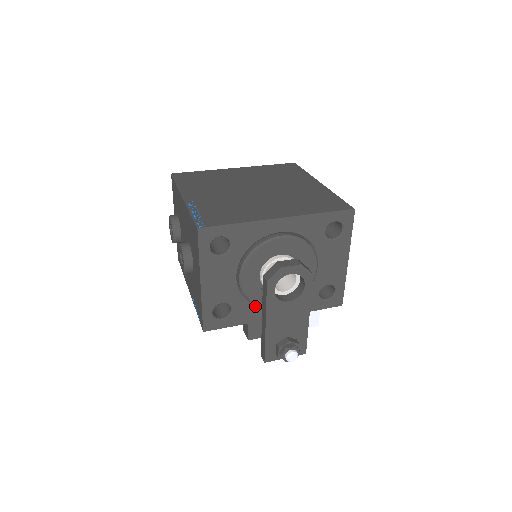
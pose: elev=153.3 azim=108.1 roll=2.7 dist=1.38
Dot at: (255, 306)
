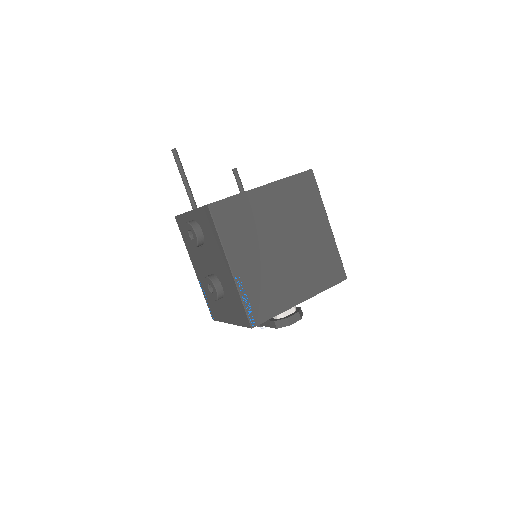
Dot at: occluded
